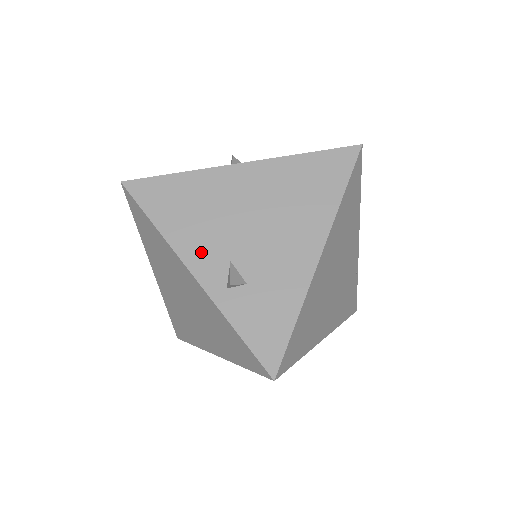
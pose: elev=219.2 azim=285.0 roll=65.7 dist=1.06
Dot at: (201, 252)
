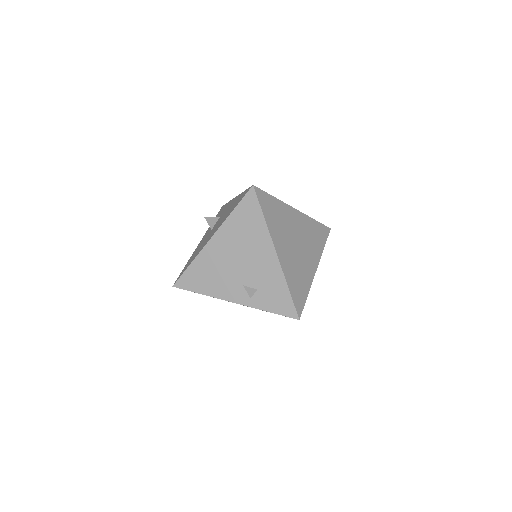
Dot at: (229, 291)
